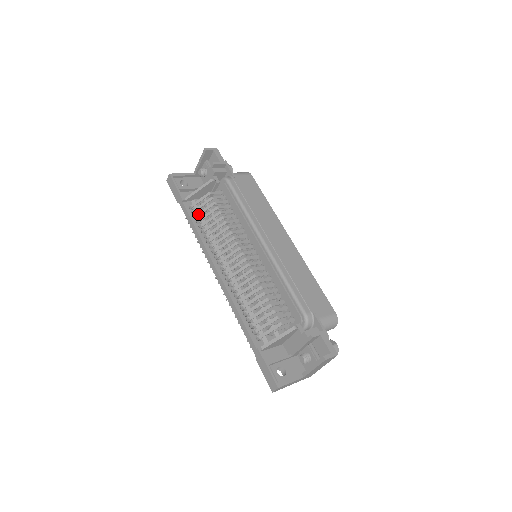
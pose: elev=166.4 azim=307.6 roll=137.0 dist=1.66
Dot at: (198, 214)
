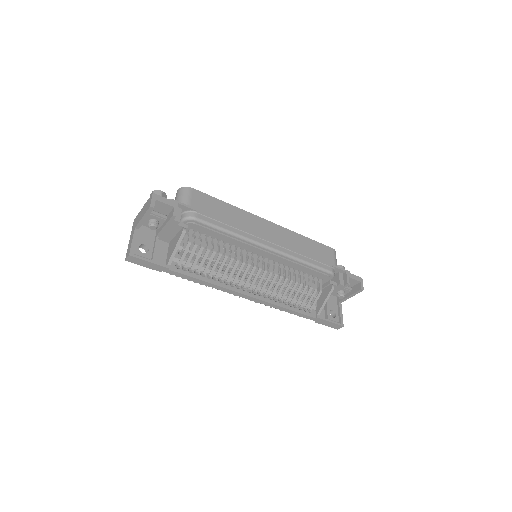
Dot at: (193, 268)
